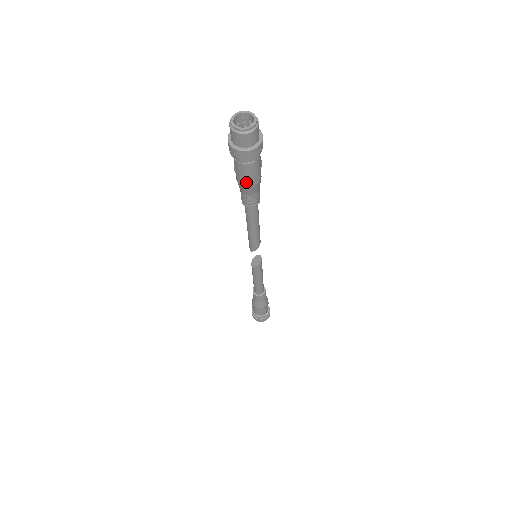
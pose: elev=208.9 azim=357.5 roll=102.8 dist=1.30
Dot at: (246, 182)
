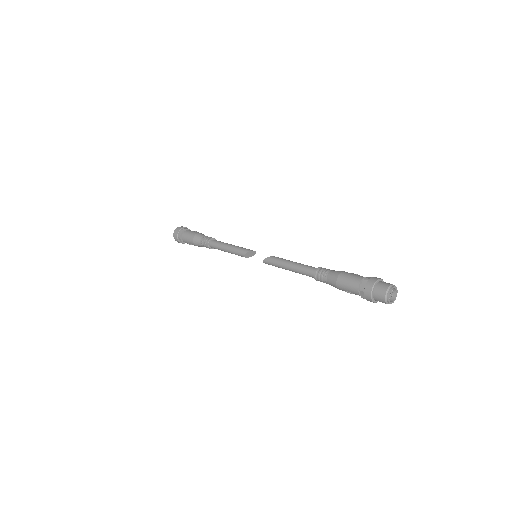
Dot at: occluded
